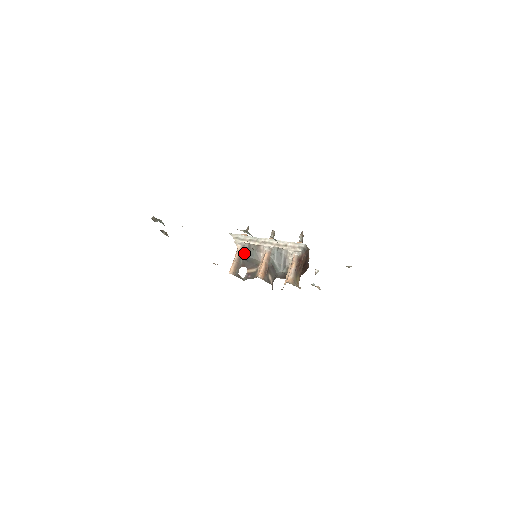
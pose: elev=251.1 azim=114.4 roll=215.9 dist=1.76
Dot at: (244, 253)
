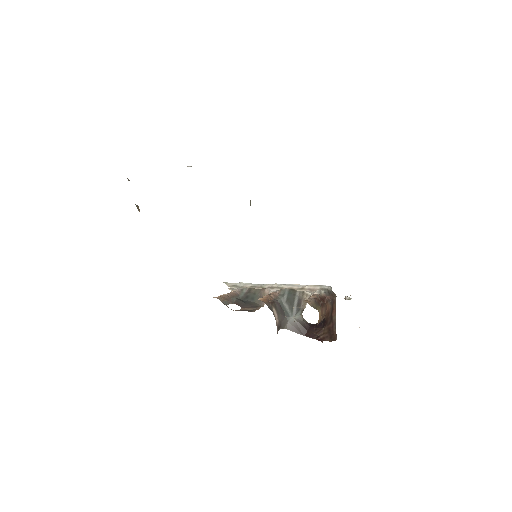
Dot at: (240, 297)
